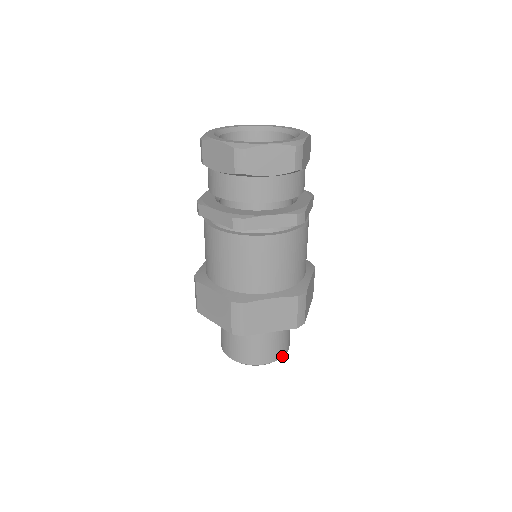
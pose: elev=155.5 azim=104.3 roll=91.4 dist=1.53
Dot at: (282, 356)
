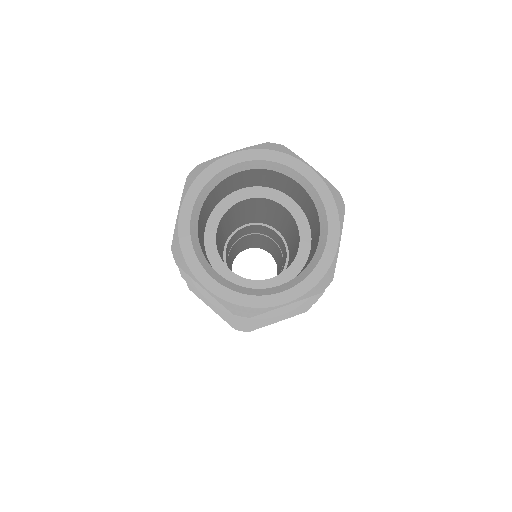
Dot at: occluded
